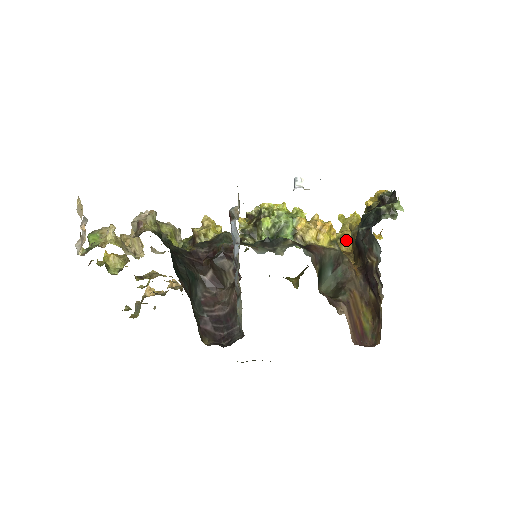
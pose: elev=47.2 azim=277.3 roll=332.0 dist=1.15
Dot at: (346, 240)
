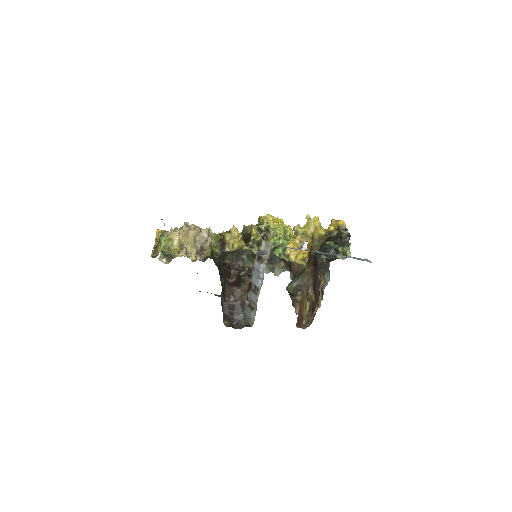
Dot at: (306, 237)
